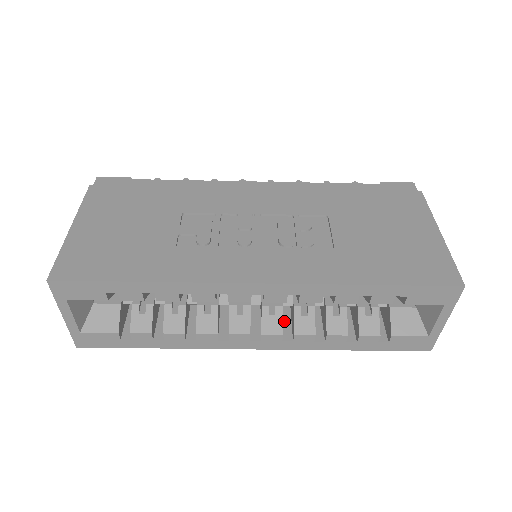
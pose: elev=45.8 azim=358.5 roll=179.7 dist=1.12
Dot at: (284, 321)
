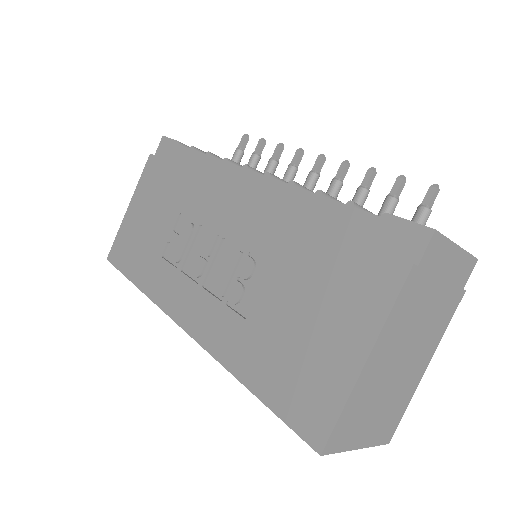
Dot at: occluded
